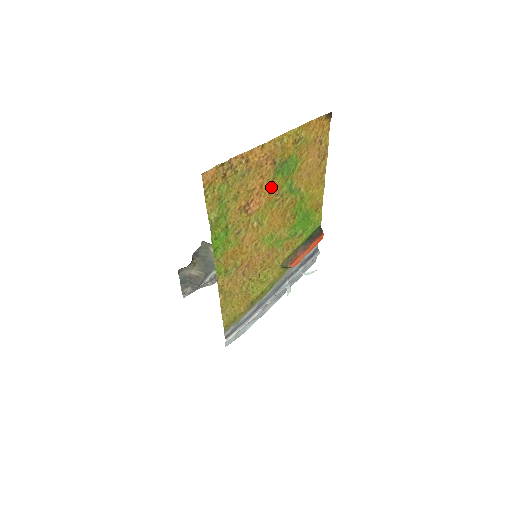
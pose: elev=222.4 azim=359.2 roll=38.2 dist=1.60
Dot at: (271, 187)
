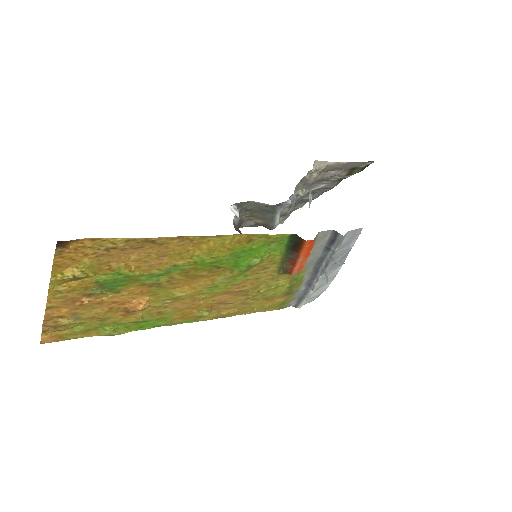
Dot at: (129, 292)
